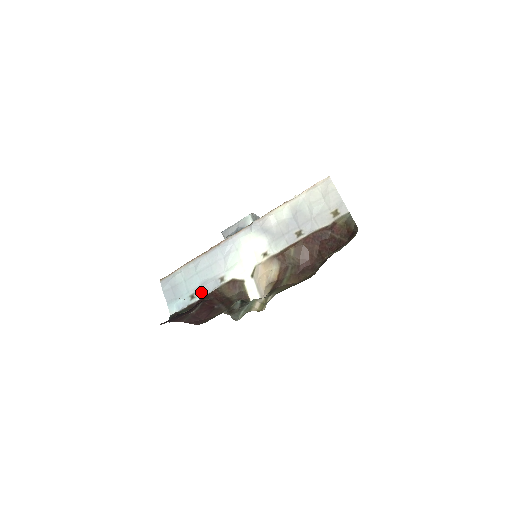
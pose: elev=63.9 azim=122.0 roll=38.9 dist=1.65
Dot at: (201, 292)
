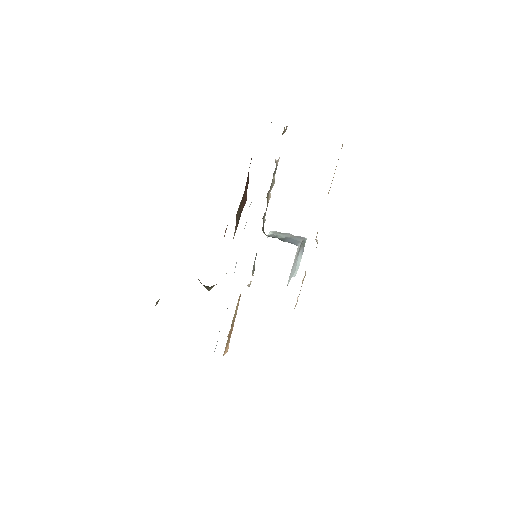
Dot at: occluded
